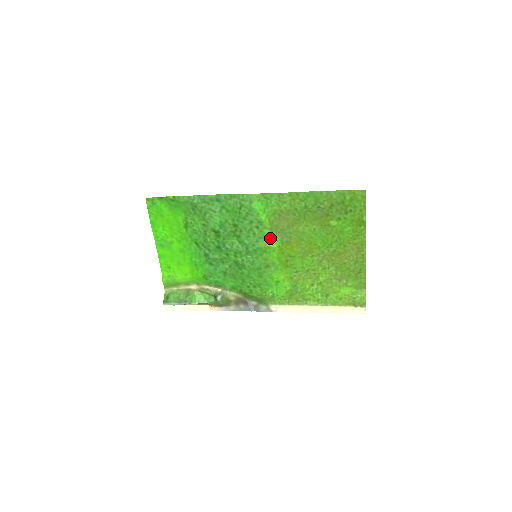
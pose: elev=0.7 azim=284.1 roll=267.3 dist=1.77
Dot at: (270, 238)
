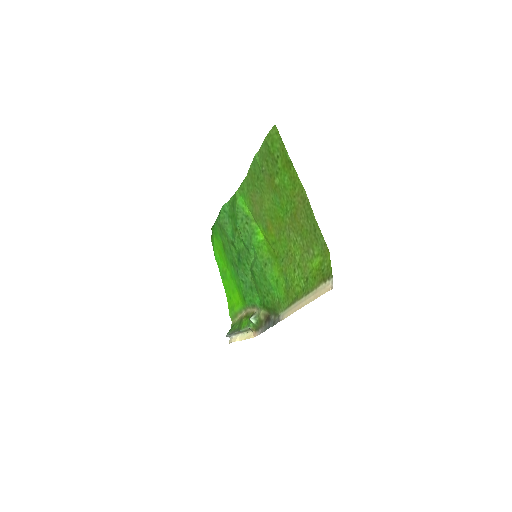
Dot at: (258, 230)
